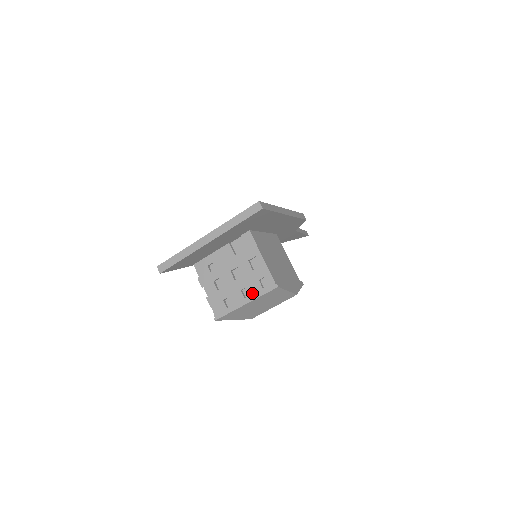
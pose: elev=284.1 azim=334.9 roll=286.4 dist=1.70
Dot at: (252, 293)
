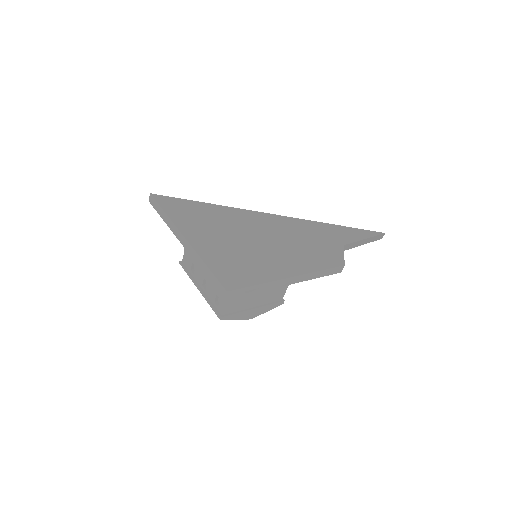
Dot at: (207, 292)
